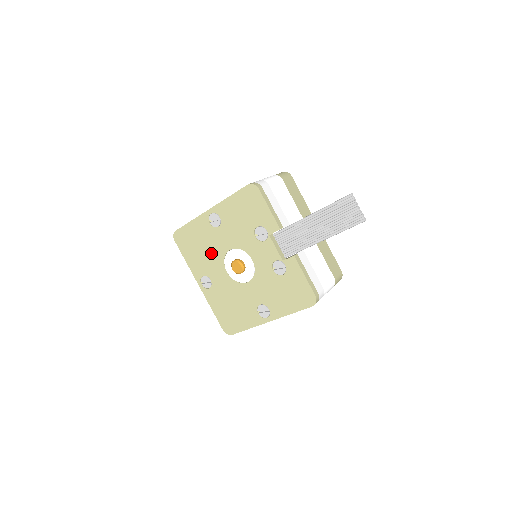
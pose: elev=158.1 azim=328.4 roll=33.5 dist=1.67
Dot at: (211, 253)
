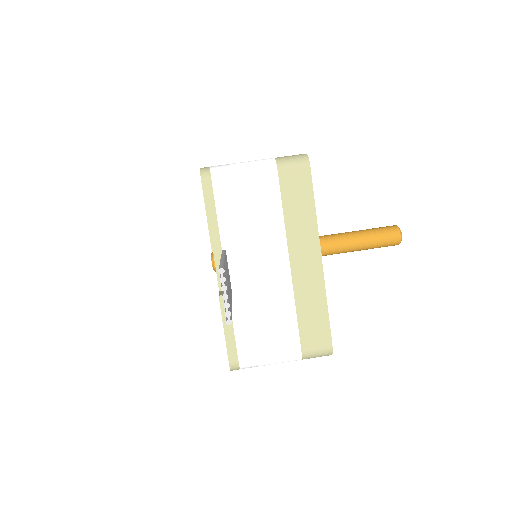
Dot at: occluded
